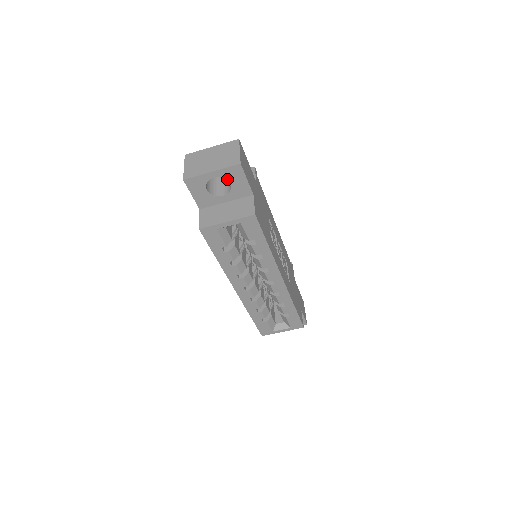
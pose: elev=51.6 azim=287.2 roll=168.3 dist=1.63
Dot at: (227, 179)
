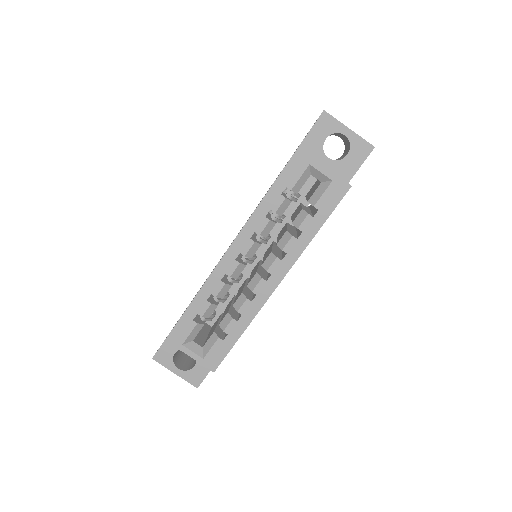
Dot at: (350, 148)
